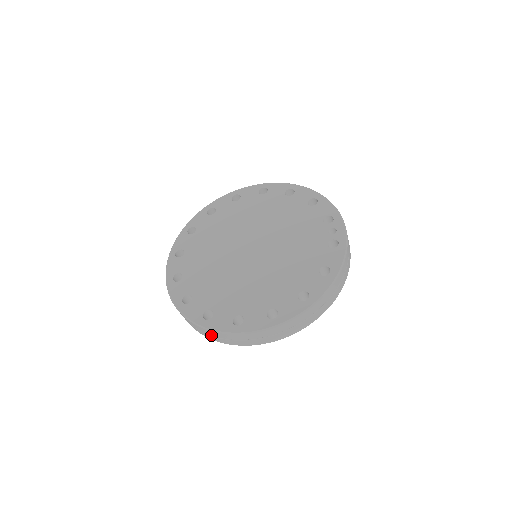
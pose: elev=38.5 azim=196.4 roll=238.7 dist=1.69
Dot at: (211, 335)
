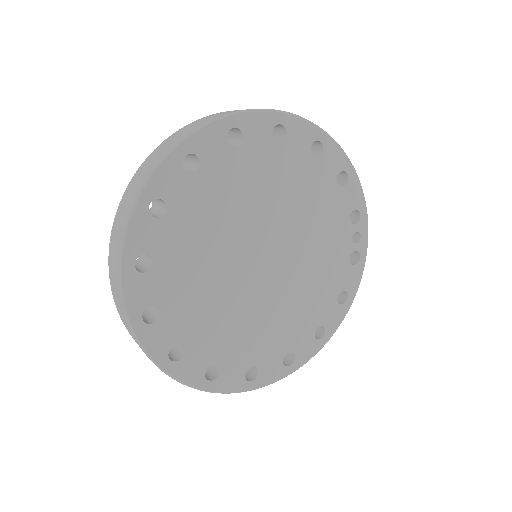
Dot at: occluded
